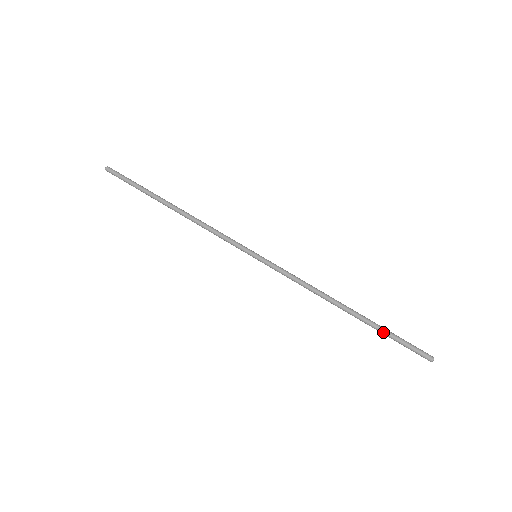
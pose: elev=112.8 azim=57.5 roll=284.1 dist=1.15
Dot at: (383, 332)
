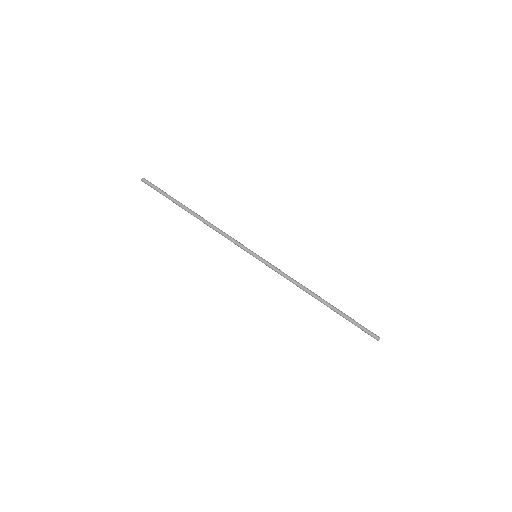
Dot at: occluded
